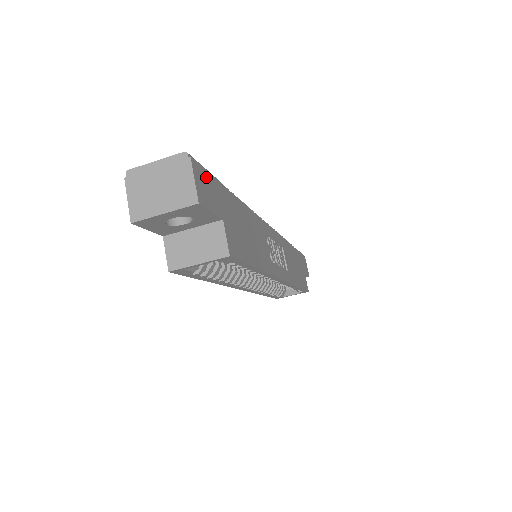
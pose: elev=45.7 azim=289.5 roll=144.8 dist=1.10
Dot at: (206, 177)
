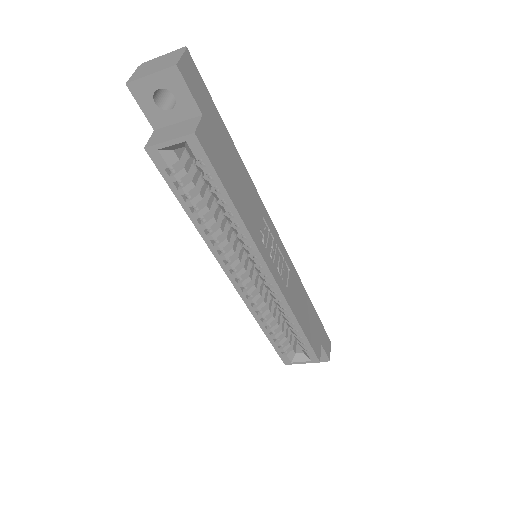
Dot at: (199, 78)
